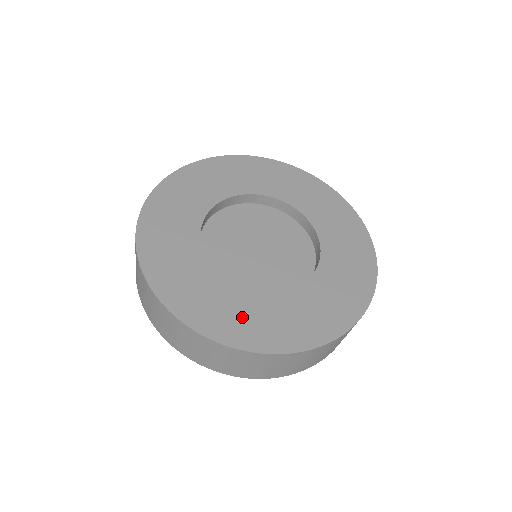
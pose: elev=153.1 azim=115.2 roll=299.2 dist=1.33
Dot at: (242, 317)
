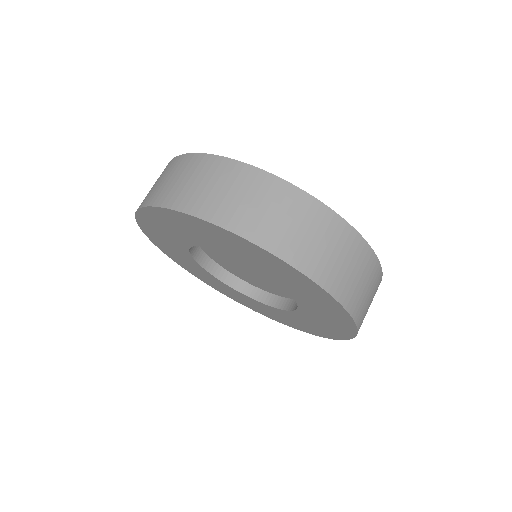
Dot at: occluded
